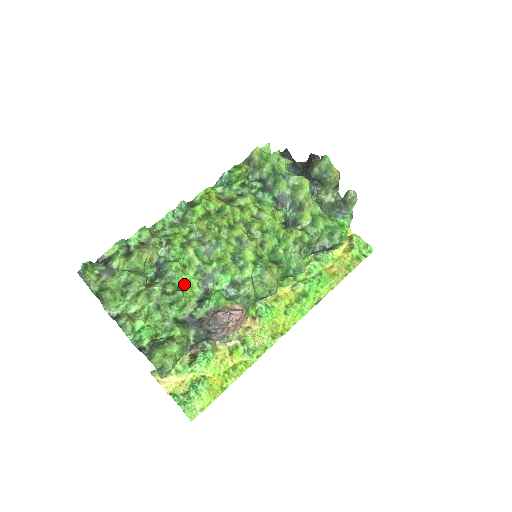
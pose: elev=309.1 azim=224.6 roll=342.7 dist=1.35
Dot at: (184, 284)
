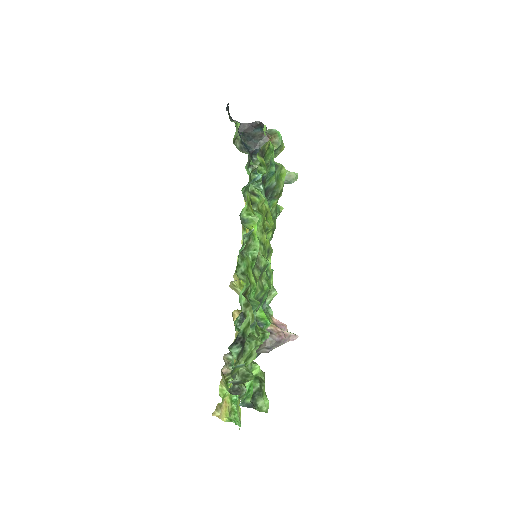
Dot at: occluded
